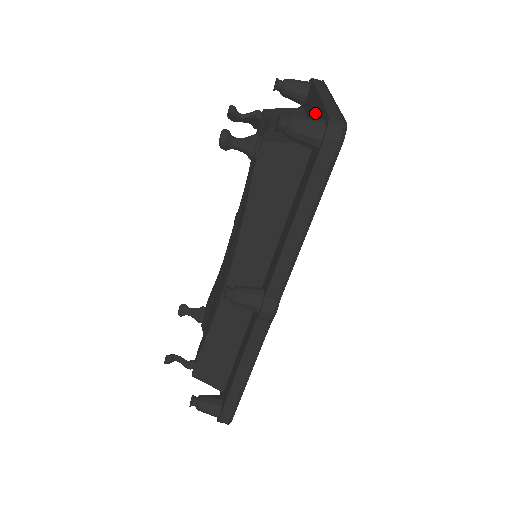
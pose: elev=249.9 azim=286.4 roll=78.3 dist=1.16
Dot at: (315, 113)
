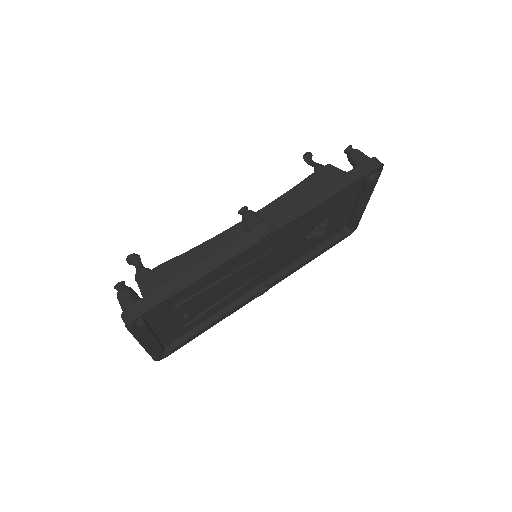
Dot at: occluded
